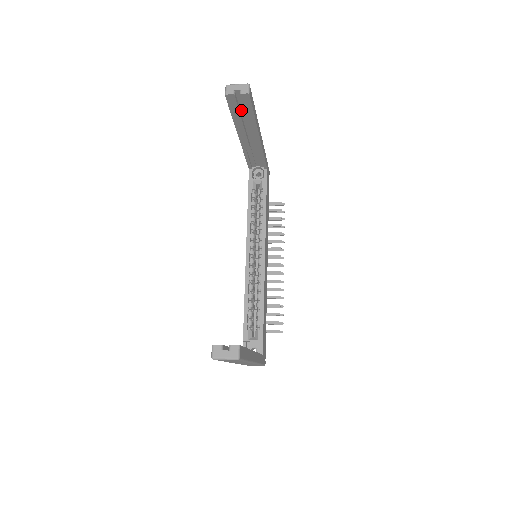
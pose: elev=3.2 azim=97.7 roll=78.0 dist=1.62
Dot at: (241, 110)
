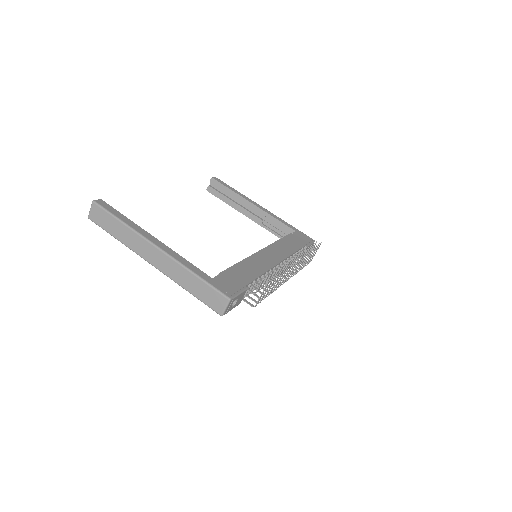
Dot at: (227, 195)
